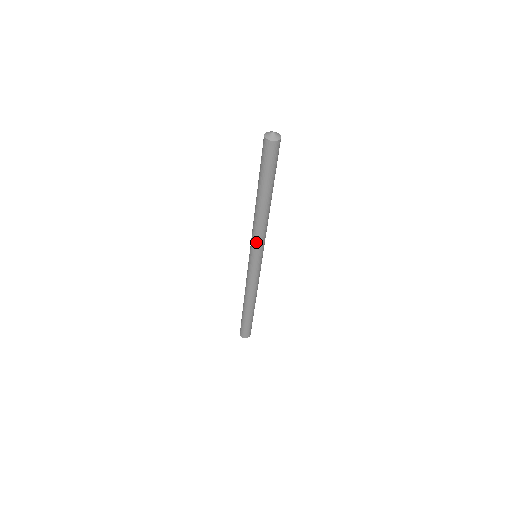
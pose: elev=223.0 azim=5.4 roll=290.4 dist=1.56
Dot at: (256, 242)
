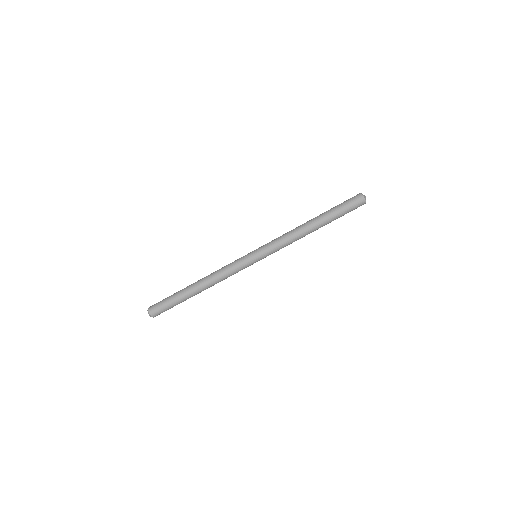
Dot at: (274, 242)
